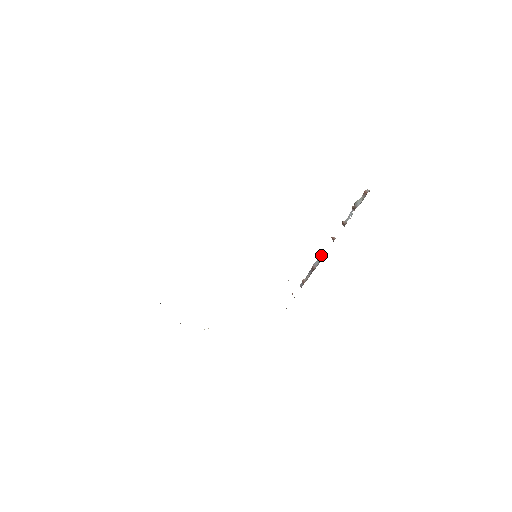
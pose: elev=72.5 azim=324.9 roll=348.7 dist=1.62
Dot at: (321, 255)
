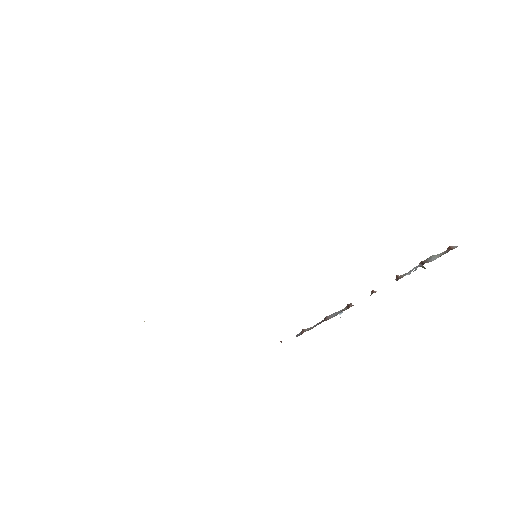
Dot at: (345, 307)
